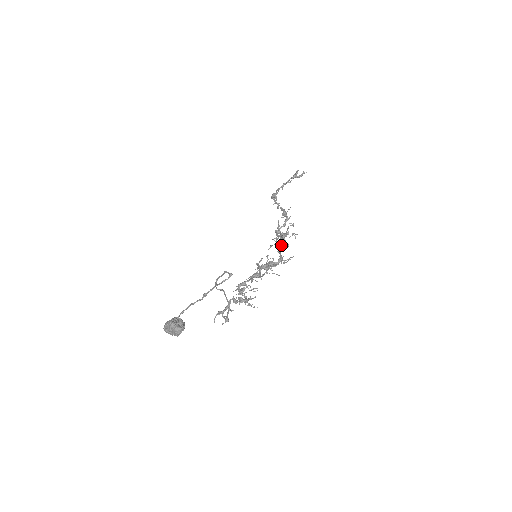
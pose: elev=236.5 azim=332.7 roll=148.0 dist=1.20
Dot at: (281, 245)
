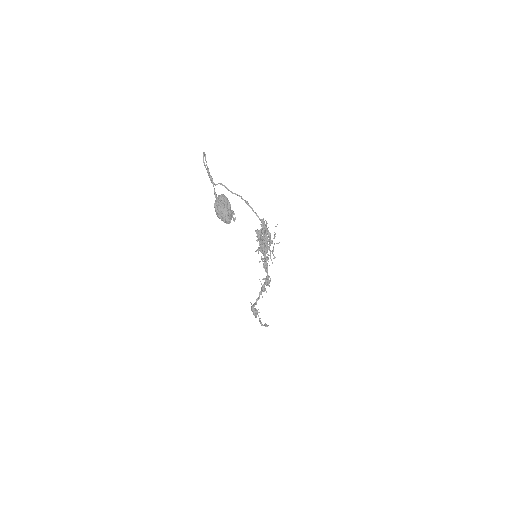
Dot at: occluded
